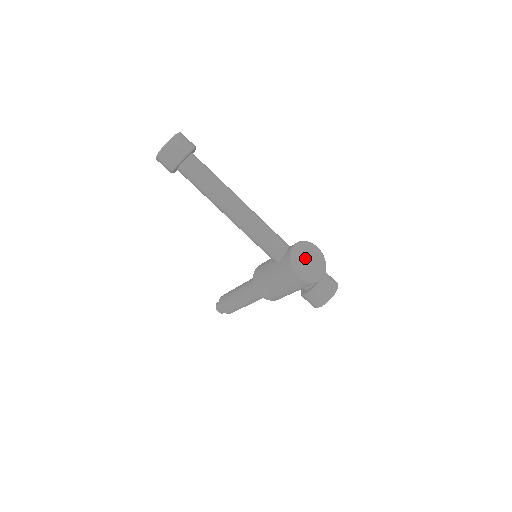
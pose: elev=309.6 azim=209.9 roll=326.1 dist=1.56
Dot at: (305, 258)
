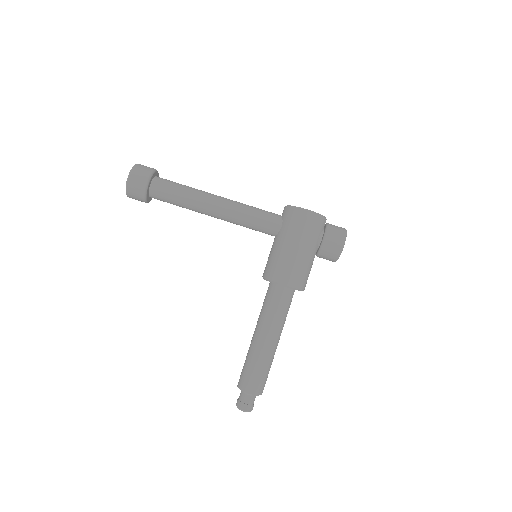
Dot at: occluded
